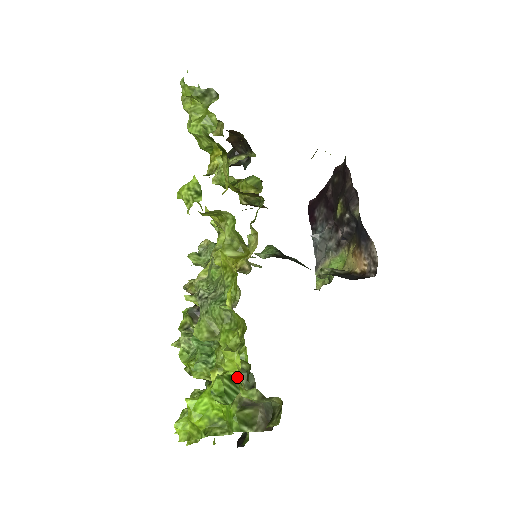
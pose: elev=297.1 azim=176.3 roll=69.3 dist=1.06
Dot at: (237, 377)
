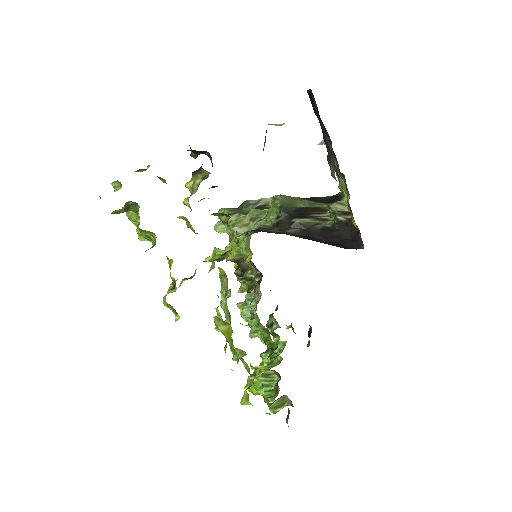
Dot at: (268, 372)
